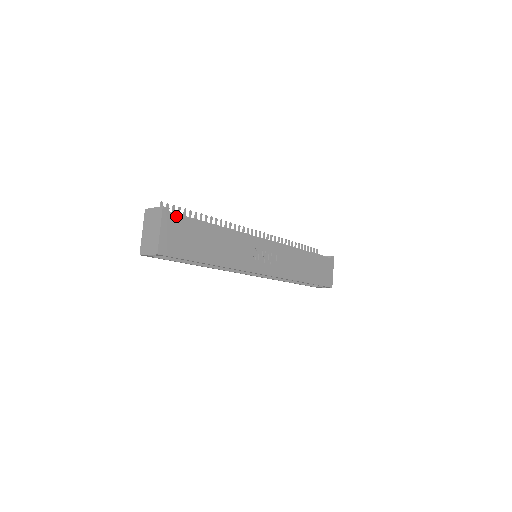
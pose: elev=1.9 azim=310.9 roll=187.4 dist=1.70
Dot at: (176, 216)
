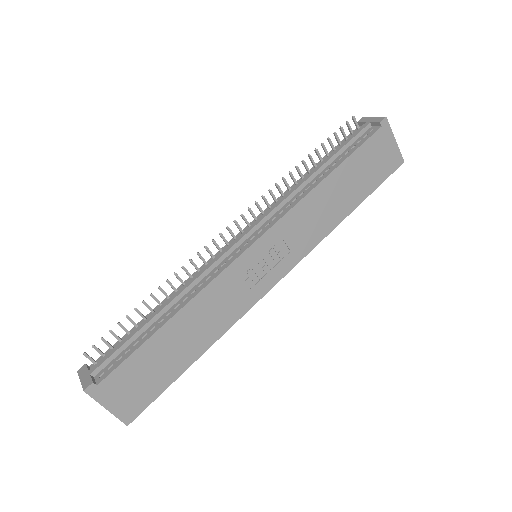
Dot at: (109, 377)
